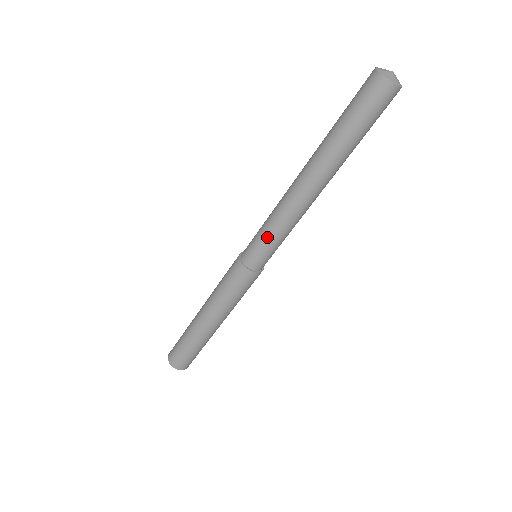
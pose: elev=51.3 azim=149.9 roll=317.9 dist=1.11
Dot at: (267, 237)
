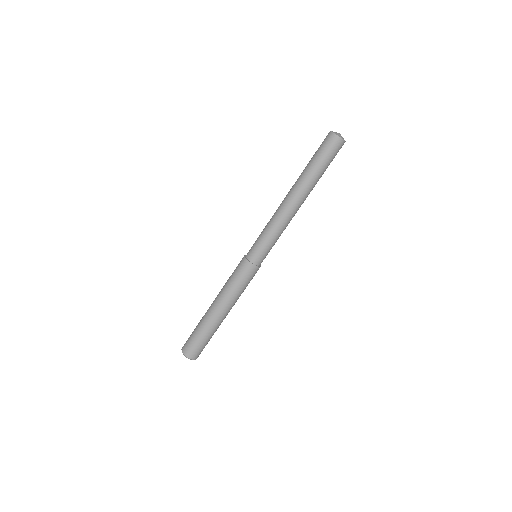
Dot at: (262, 235)
